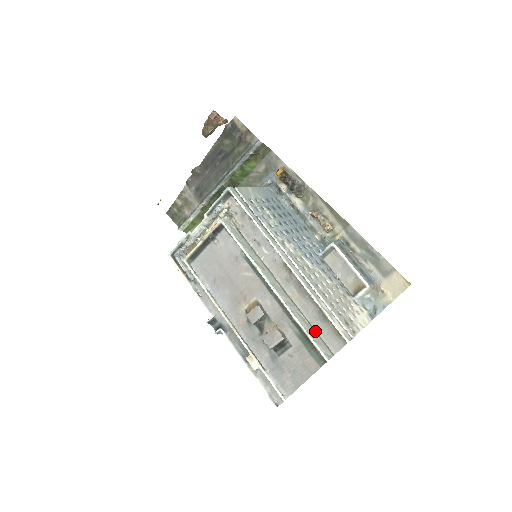
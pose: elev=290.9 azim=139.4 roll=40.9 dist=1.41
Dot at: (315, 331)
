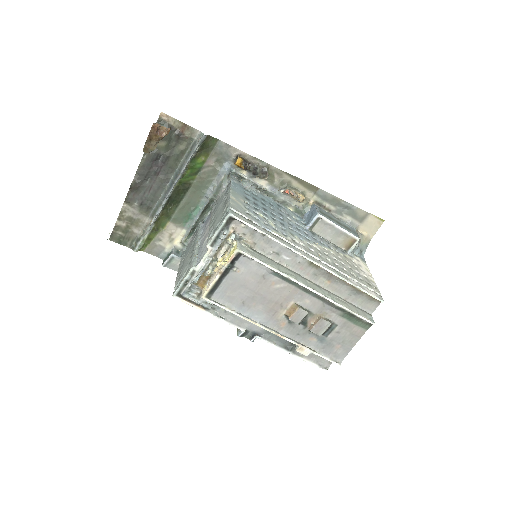
Dot at: (351, 304)
